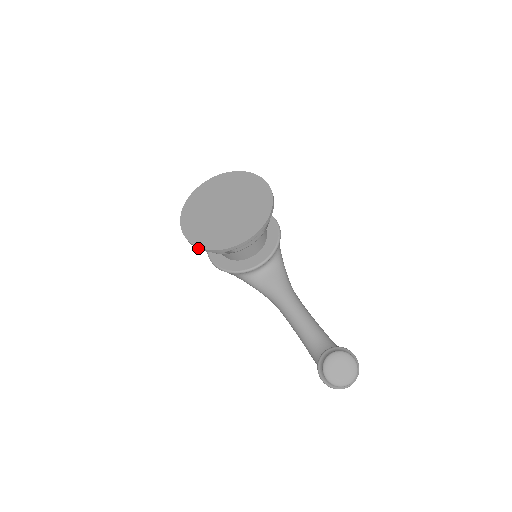
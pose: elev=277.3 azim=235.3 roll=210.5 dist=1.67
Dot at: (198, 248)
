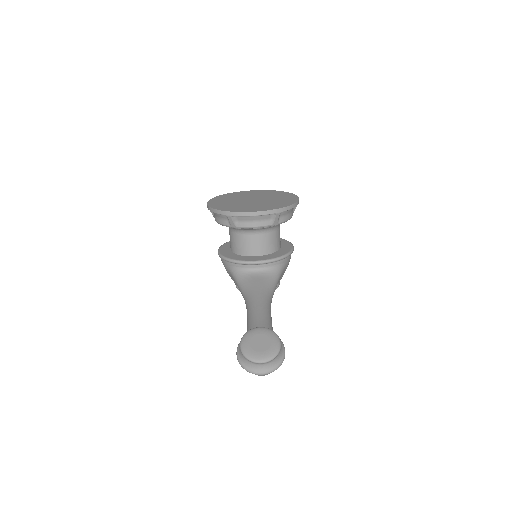
Dot at: (210, 209)
